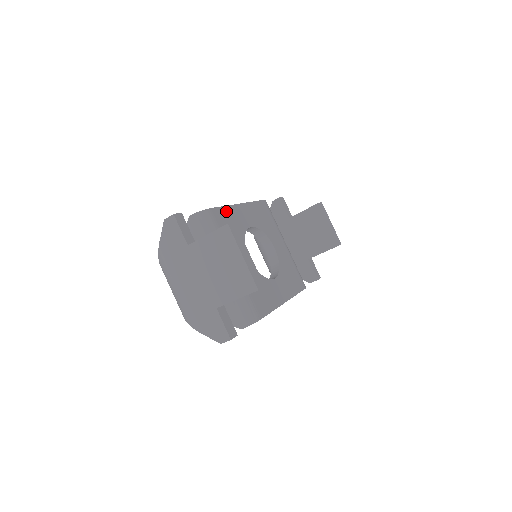
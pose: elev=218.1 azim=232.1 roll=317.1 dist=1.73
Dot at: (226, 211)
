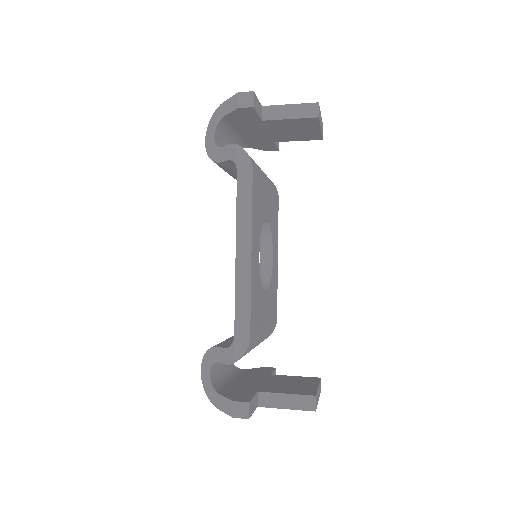
Dot at: (252, 300)
